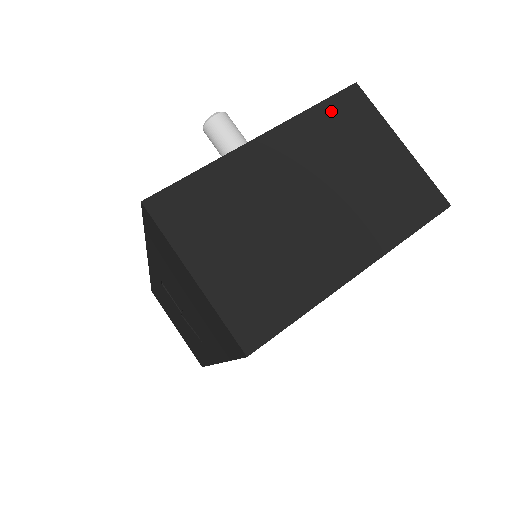
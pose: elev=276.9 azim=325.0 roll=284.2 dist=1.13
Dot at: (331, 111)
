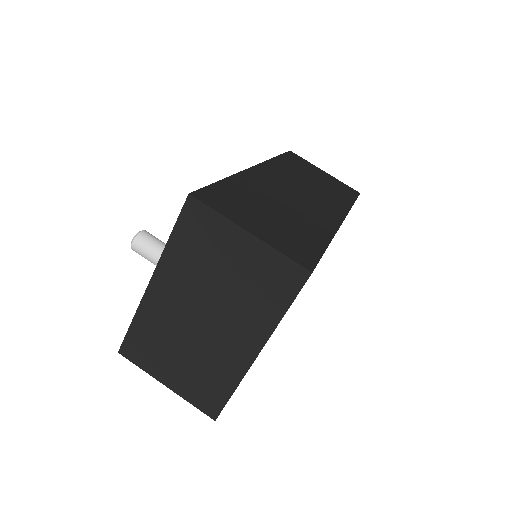
Dot at: (183, 234)
